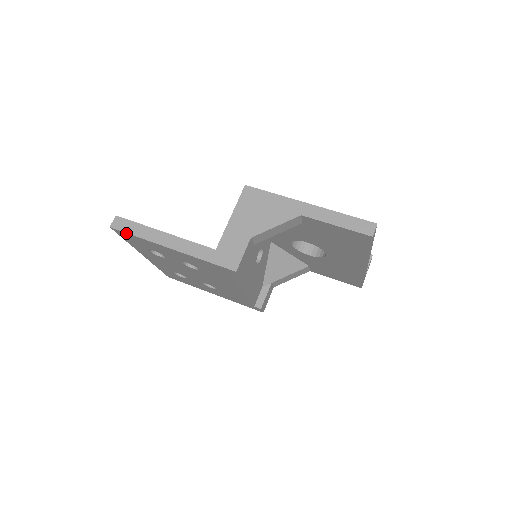
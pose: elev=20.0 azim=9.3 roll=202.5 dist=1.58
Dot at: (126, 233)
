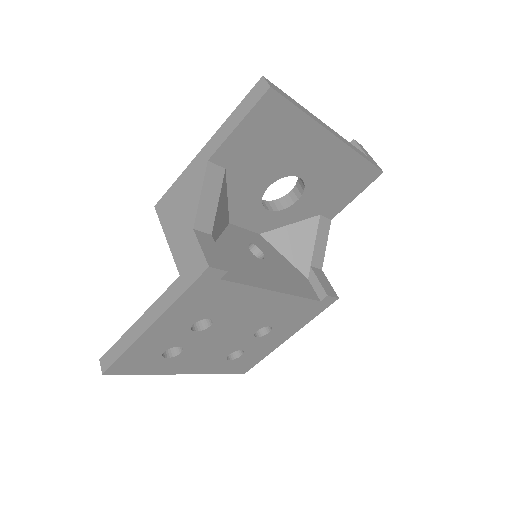
Dot at: (116, 362)
